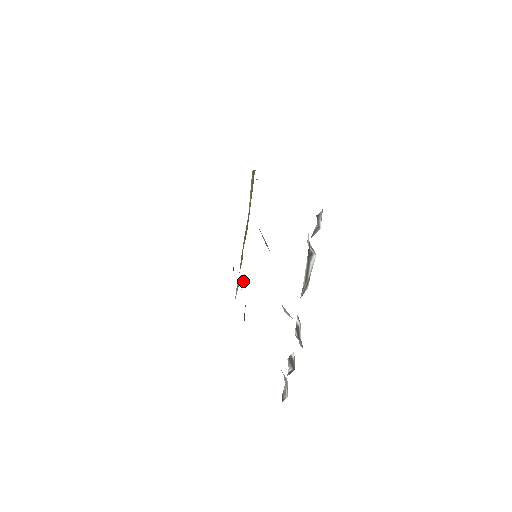
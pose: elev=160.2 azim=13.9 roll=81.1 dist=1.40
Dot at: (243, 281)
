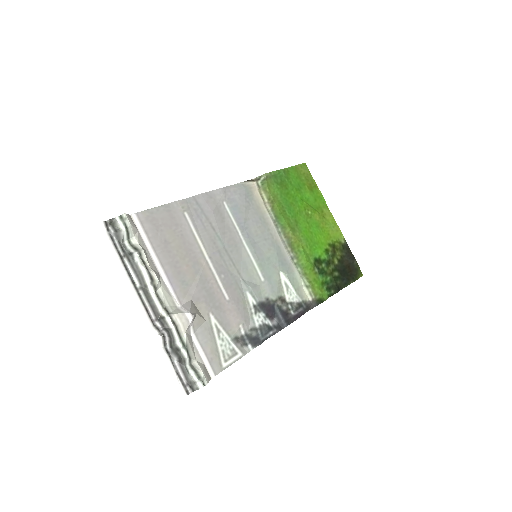
Dot at: (289, 281)
